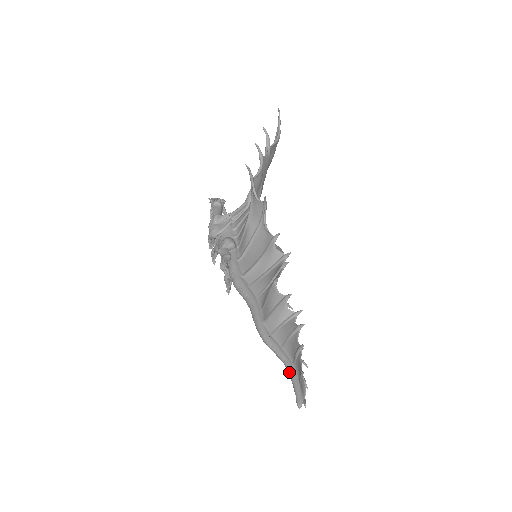
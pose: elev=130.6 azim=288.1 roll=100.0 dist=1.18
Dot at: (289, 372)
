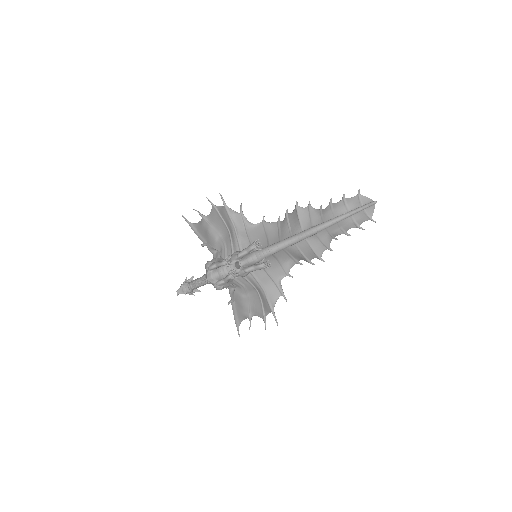
Dot at: (353, 211)
